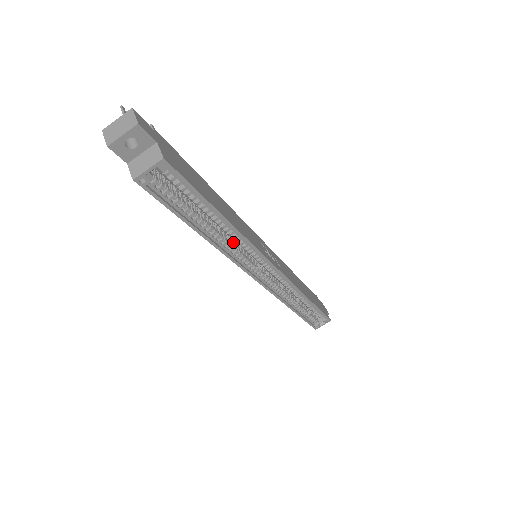
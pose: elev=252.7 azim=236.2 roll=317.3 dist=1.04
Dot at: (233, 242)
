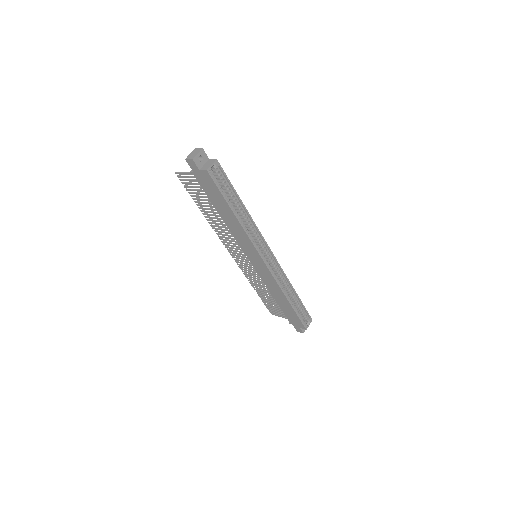
Dot at: occluded
